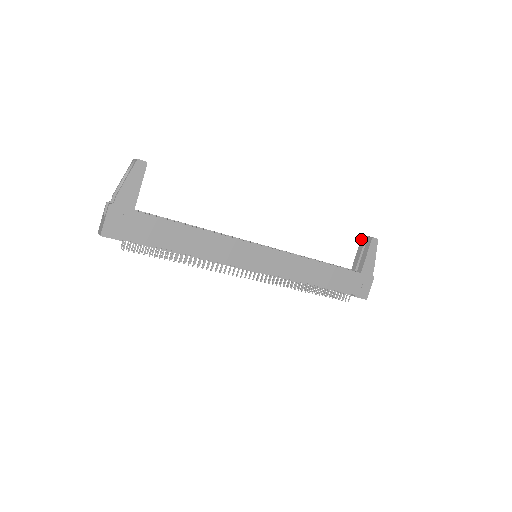
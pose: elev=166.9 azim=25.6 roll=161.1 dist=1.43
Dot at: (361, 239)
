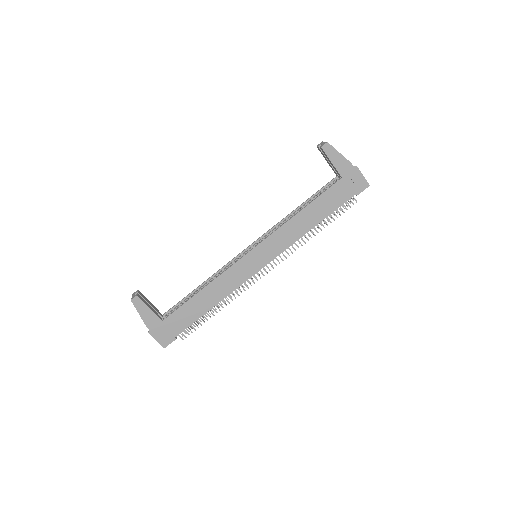
Dot at: (319, 150)
